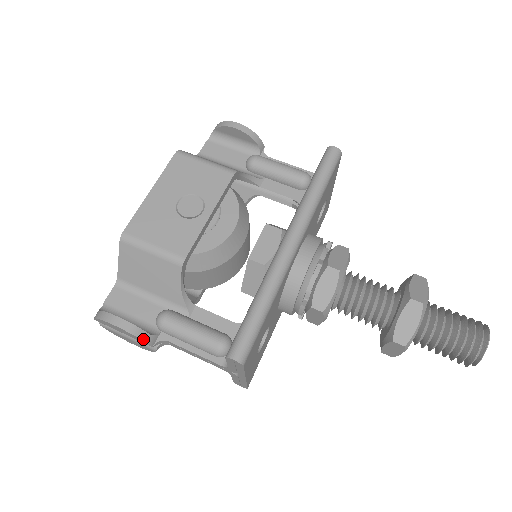
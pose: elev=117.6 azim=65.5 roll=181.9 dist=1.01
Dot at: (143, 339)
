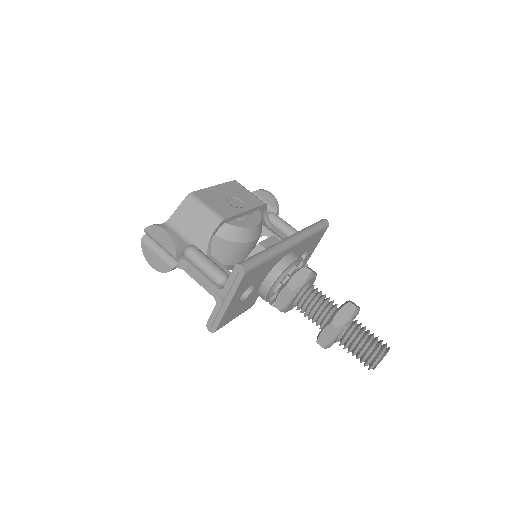
Dot at: (176, 248)
